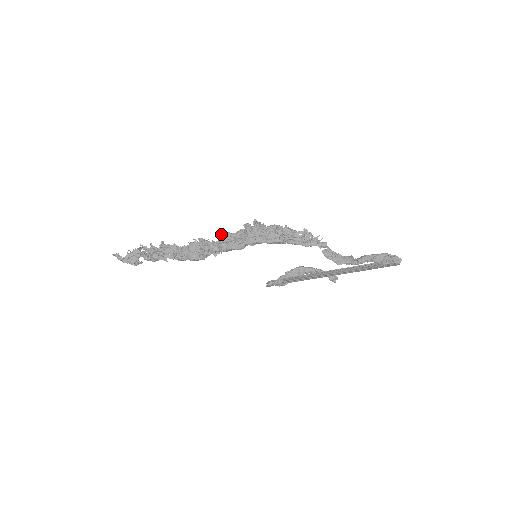
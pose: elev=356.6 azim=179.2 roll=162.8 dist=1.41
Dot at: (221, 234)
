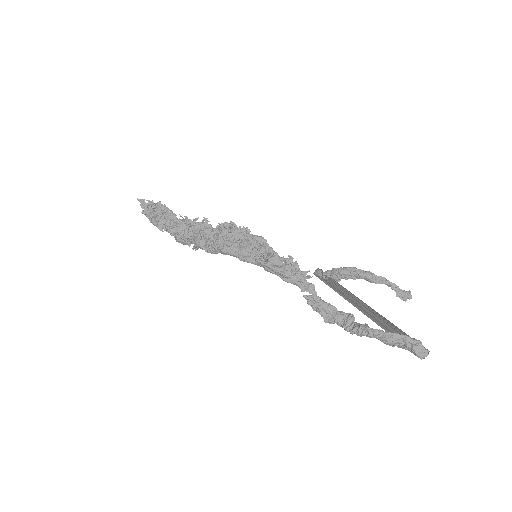
Dot at: (201, 224)
